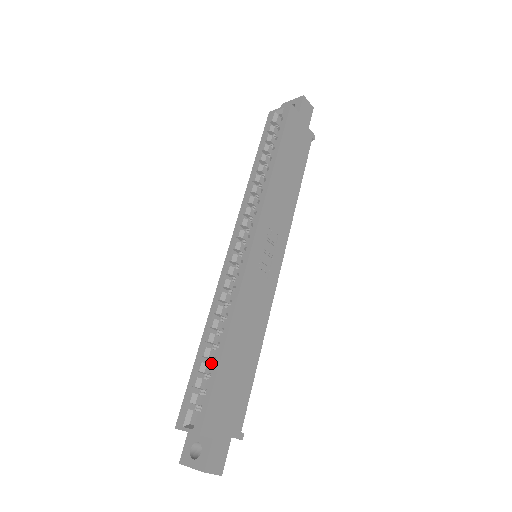
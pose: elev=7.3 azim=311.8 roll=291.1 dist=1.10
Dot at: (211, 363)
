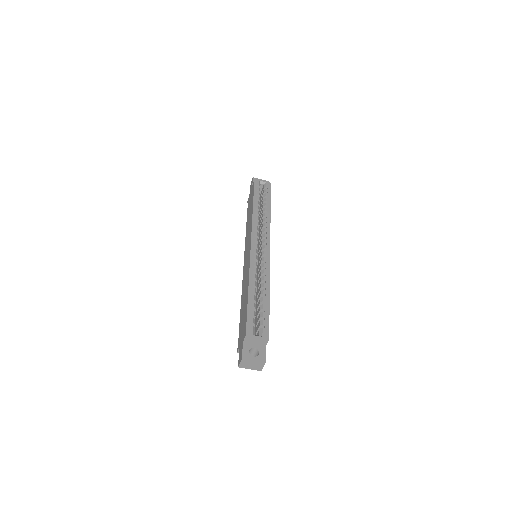
Dot at: (255, 305)
